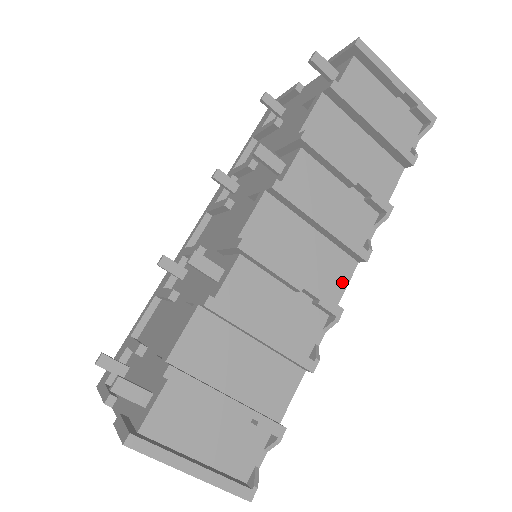
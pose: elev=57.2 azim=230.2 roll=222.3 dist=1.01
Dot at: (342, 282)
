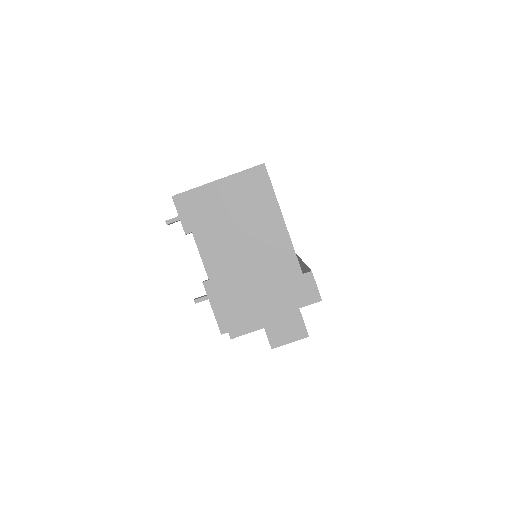
Dot at: occluded
